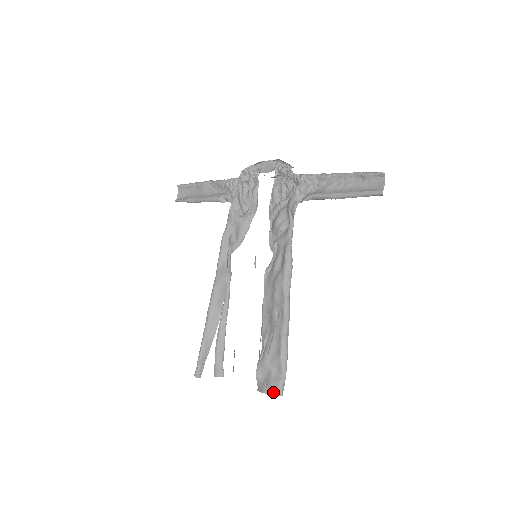
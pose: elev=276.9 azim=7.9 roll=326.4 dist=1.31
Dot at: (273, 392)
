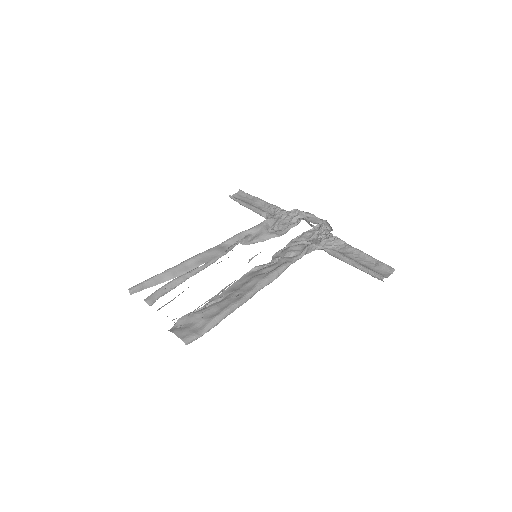
Dot at: (182, 337)
